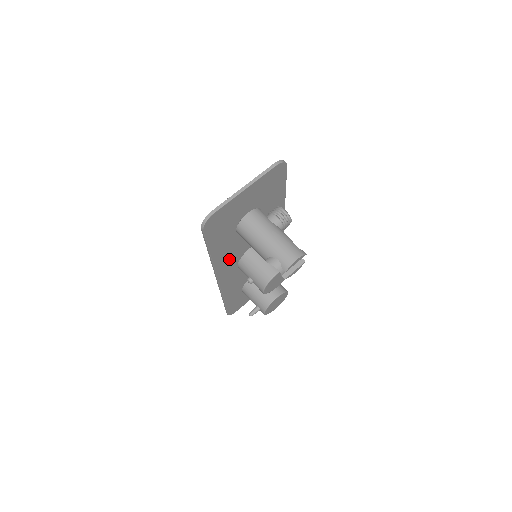
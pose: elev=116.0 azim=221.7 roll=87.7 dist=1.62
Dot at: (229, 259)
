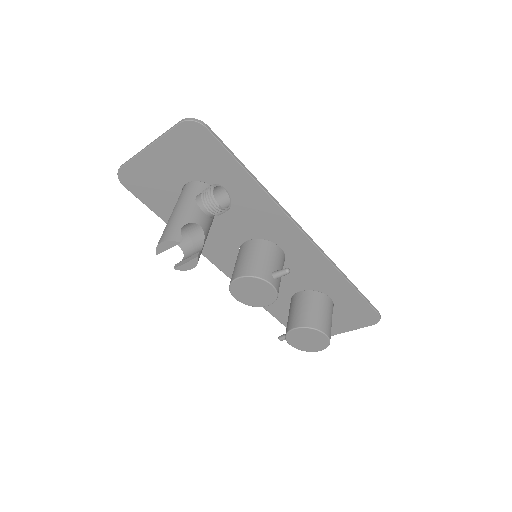
Dot at: (214, 244)
